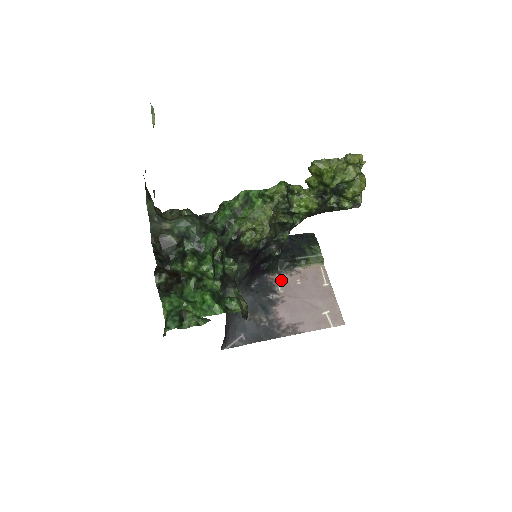
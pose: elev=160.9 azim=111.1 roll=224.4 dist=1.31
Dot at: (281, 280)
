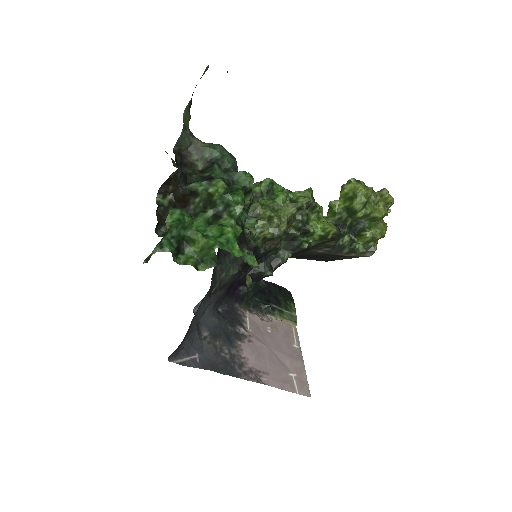
Dot at: (251, 319)
